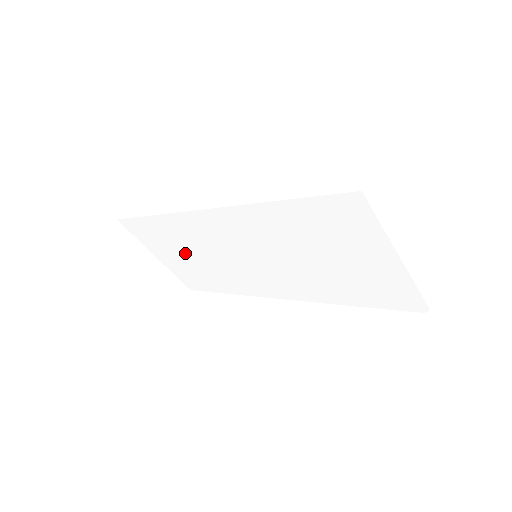
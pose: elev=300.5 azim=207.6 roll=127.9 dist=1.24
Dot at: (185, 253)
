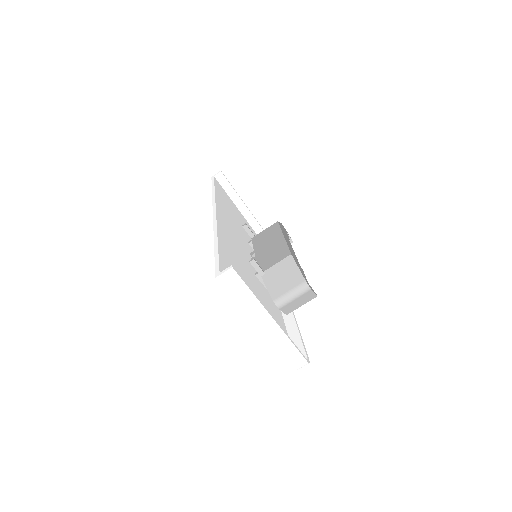
Dot at: occluded
